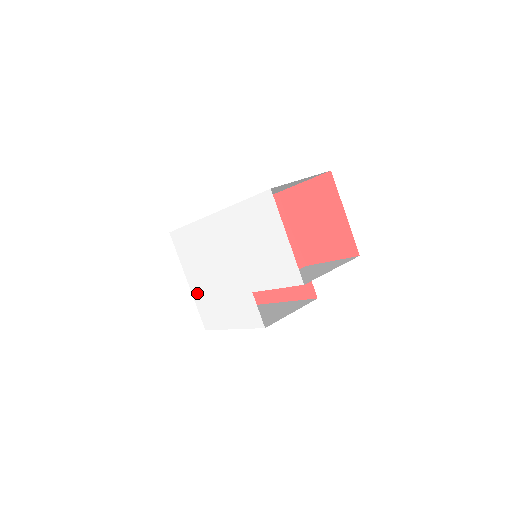
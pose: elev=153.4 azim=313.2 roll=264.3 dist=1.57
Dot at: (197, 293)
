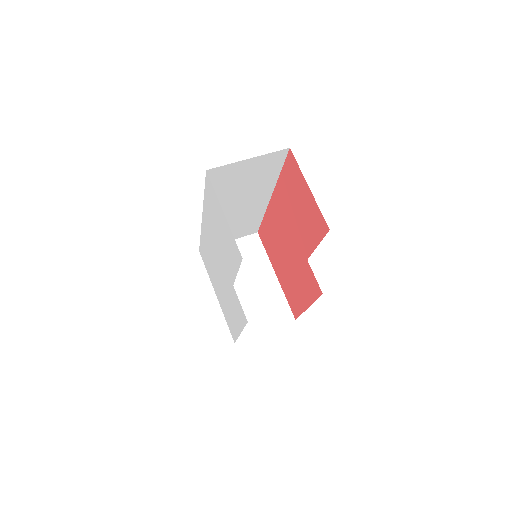
Dot at: (221, 305)
